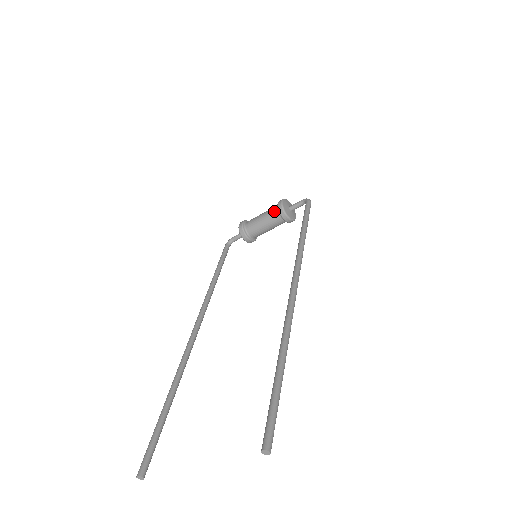
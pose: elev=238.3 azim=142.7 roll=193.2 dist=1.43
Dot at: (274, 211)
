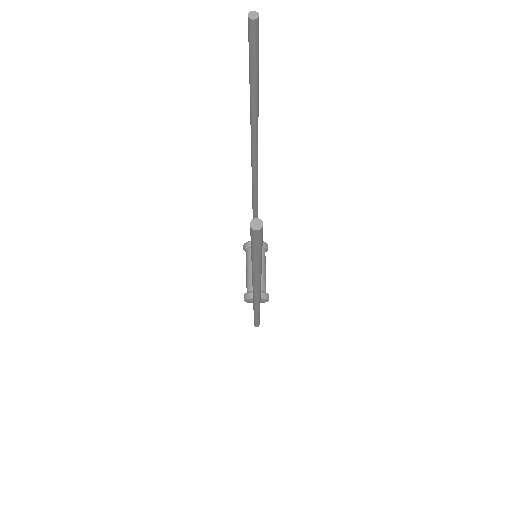
Dot at: (247, 254)
